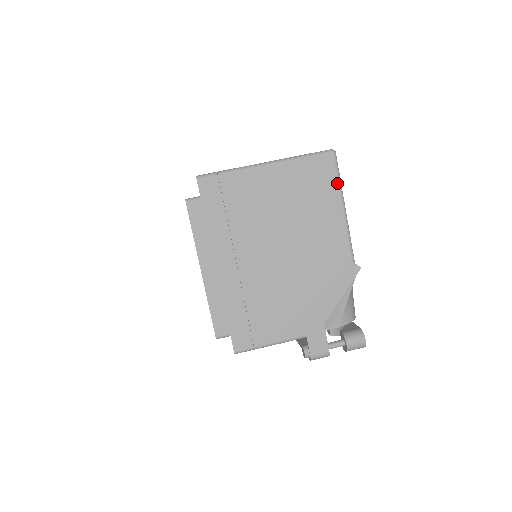
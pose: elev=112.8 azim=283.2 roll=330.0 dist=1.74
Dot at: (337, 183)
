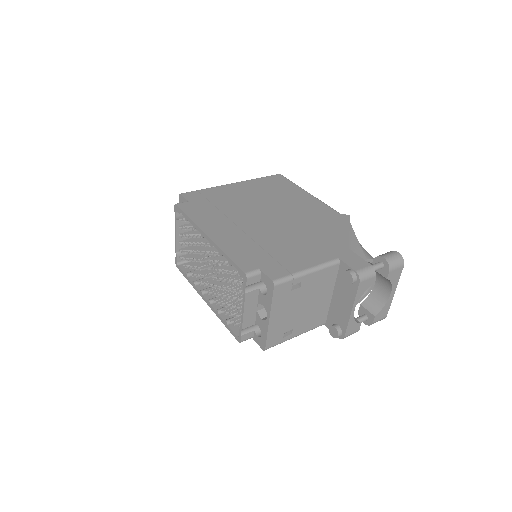
Dot at: (293, 184)
